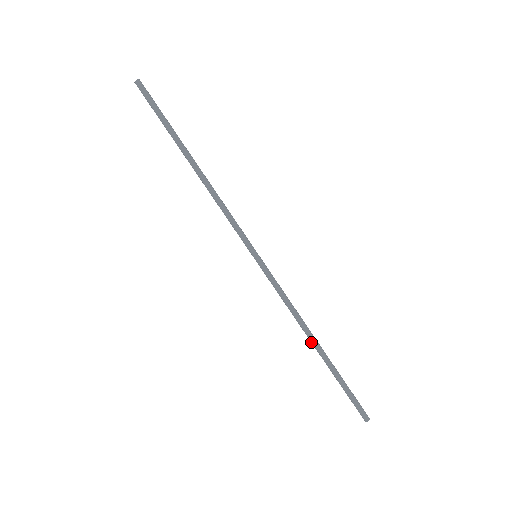
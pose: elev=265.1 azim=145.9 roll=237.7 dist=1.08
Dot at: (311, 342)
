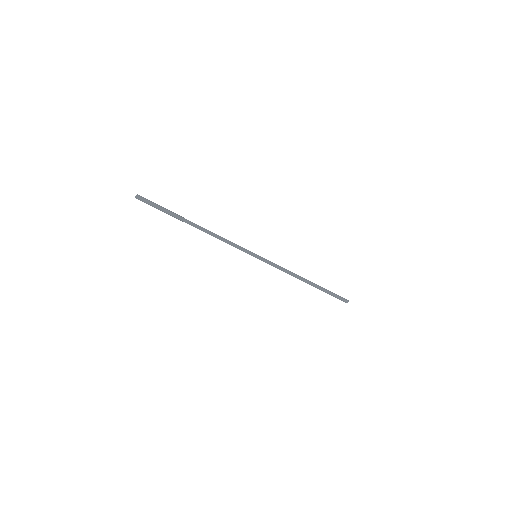
Dot at: occluded
